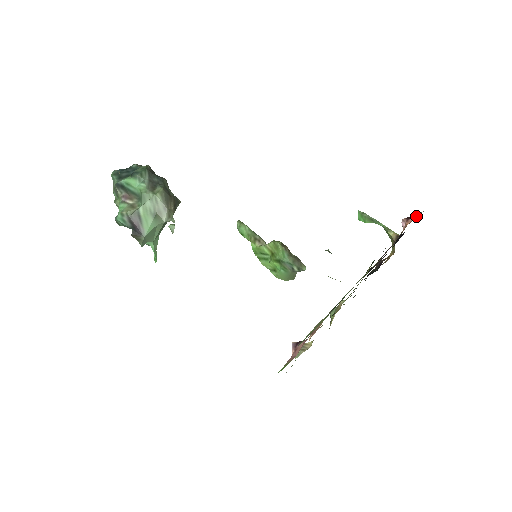
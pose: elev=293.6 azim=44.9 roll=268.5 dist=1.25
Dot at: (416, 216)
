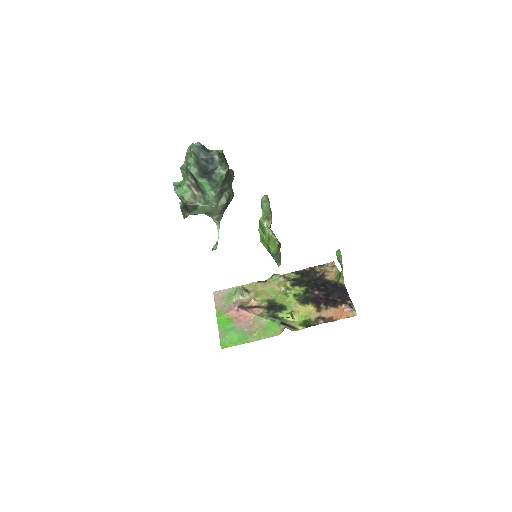
Dot at: (352, 312)
